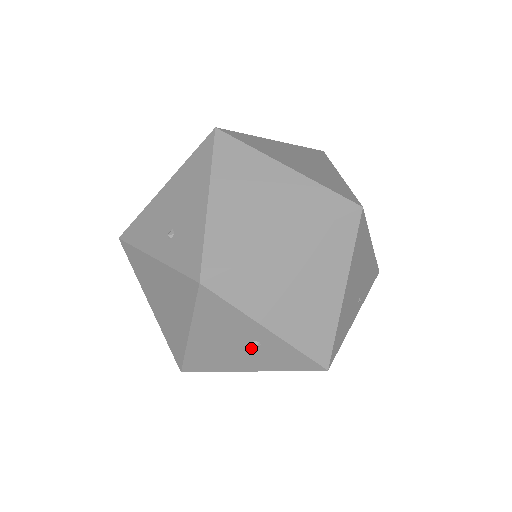
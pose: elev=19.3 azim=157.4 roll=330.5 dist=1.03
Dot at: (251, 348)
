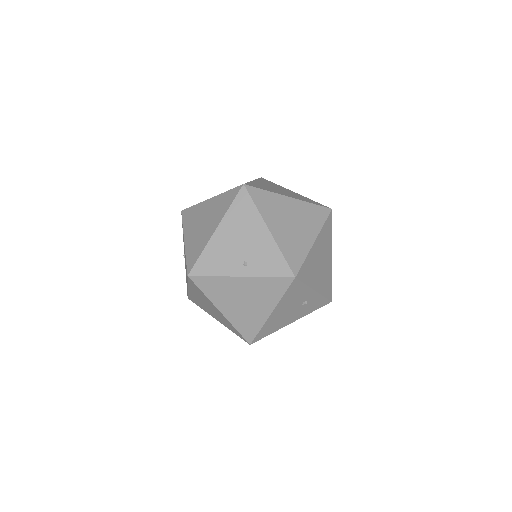
Dot at: occluded
